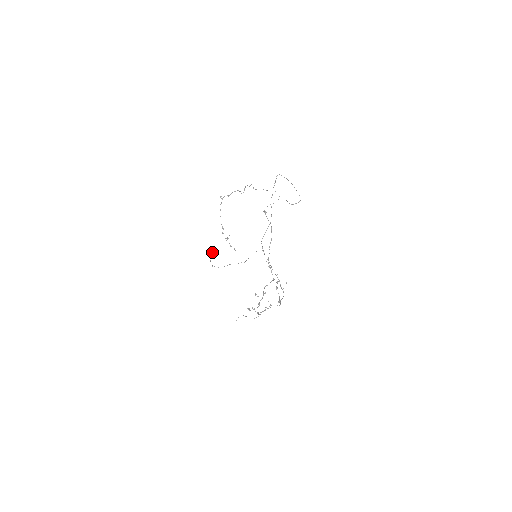
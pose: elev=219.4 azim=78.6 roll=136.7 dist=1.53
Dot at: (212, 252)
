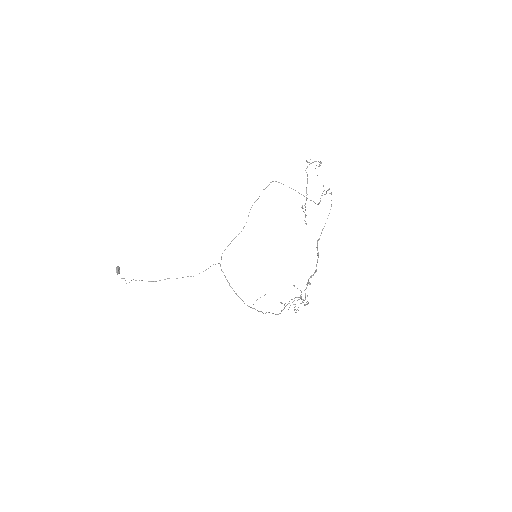
Dot at: (118, 268)
